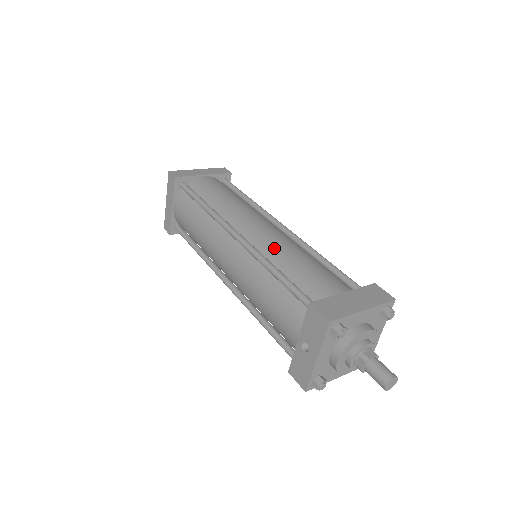
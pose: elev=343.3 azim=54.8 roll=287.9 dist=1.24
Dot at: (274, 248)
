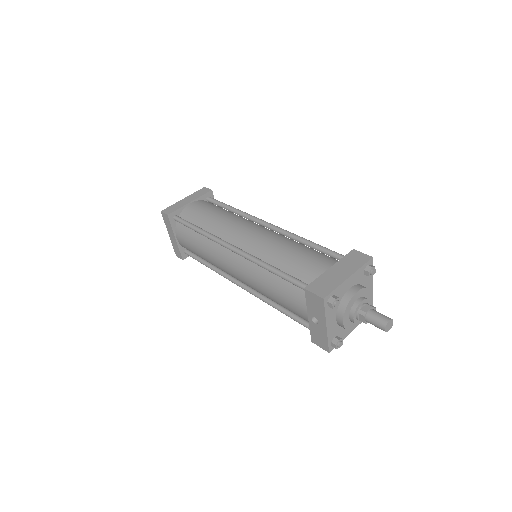
Dot at: (266, 249)
